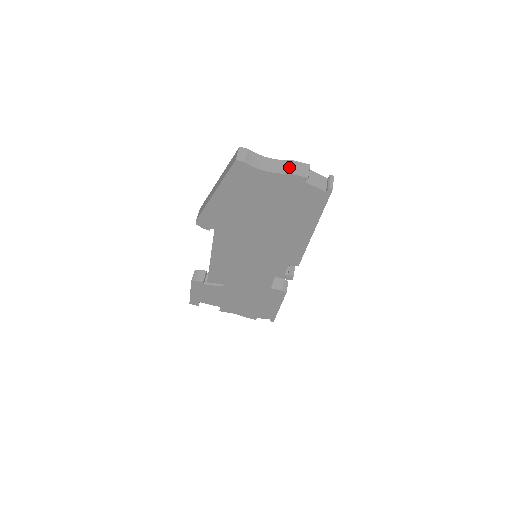
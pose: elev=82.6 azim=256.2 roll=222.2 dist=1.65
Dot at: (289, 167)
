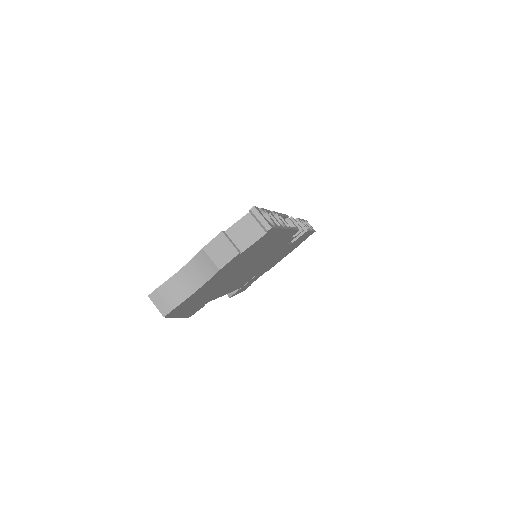
Dot at: (210, 262)
